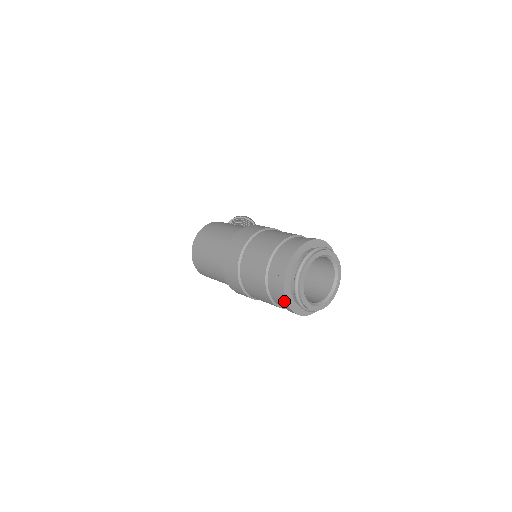
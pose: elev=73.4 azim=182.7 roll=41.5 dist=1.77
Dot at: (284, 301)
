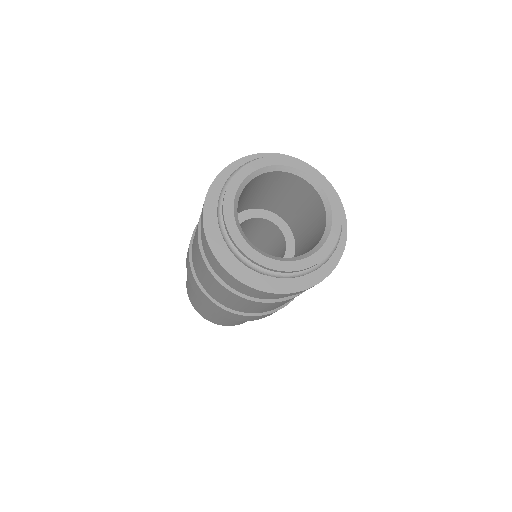
Dot at: (241, 285)
